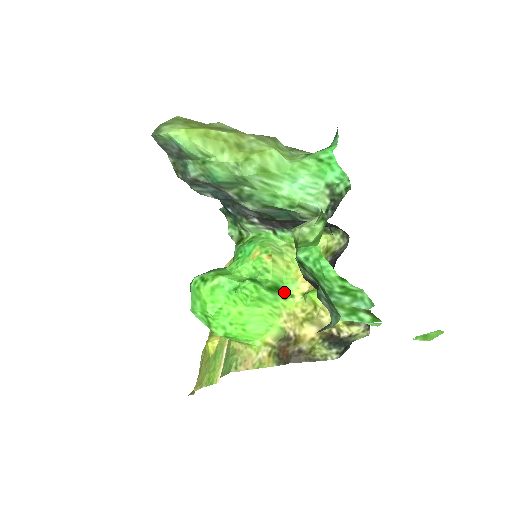
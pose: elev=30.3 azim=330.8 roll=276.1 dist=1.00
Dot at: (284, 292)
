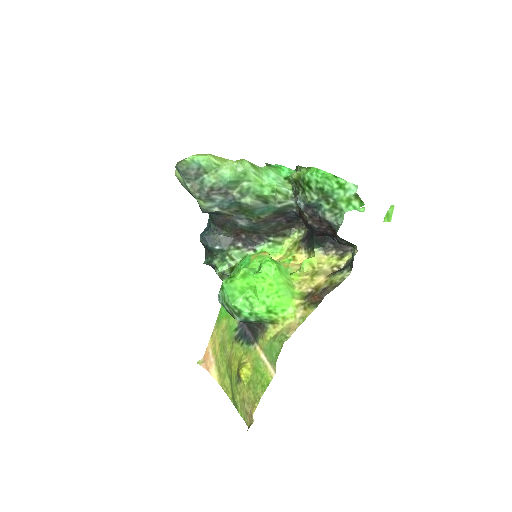
Dot at: occluded
